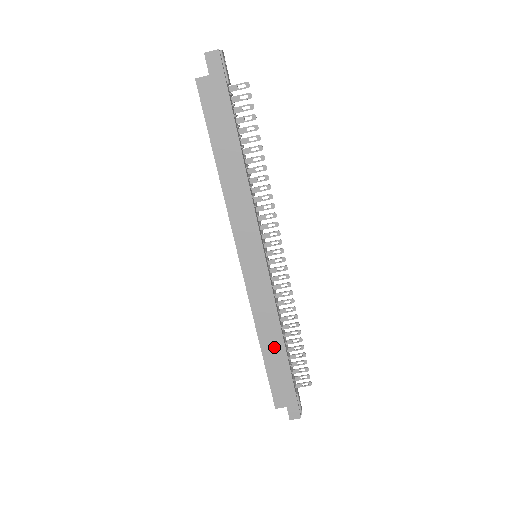
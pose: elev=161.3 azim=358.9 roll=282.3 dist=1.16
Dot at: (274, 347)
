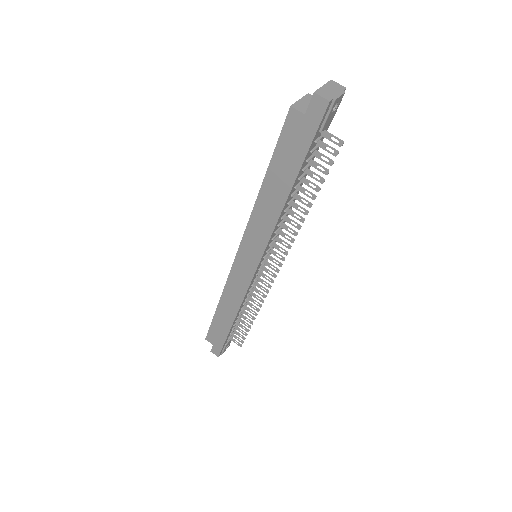
Dot at: (226, 314)
